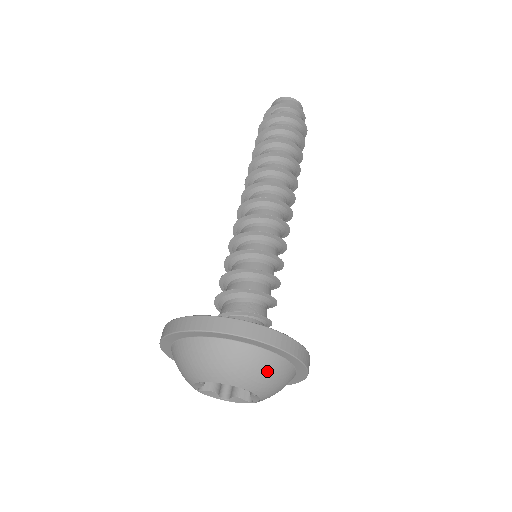
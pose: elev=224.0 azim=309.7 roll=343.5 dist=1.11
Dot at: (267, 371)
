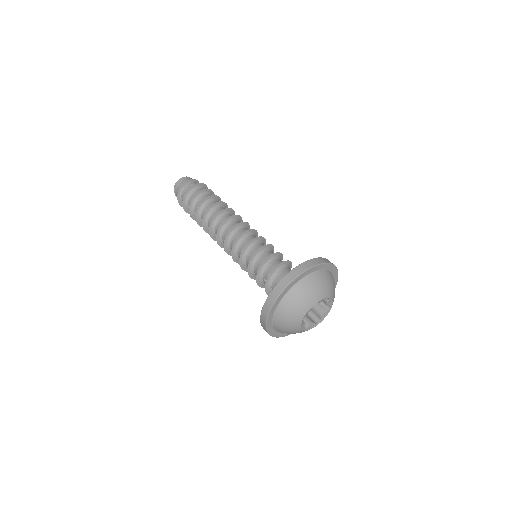
Dot at: occluded
